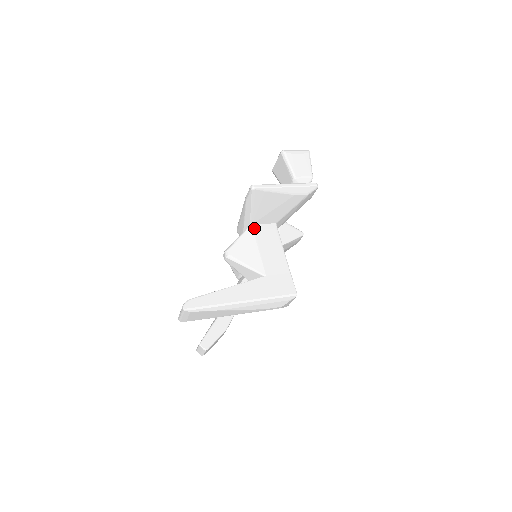
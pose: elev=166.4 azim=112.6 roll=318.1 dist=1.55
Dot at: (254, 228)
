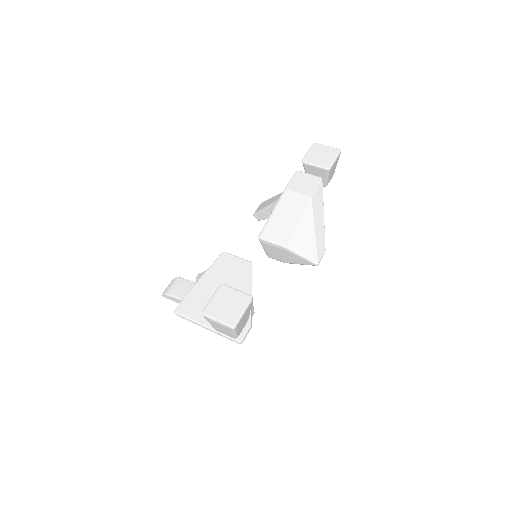
Dot at: occluded
